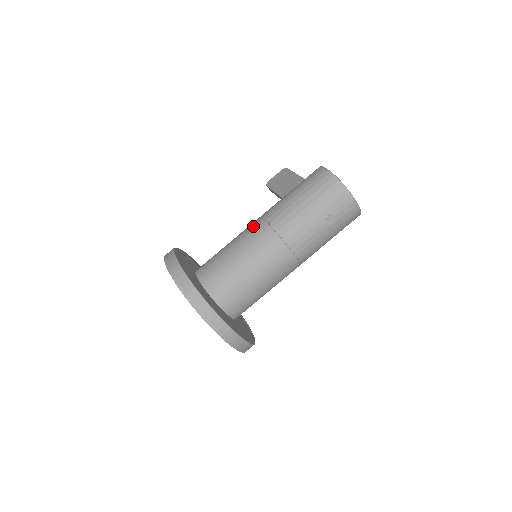
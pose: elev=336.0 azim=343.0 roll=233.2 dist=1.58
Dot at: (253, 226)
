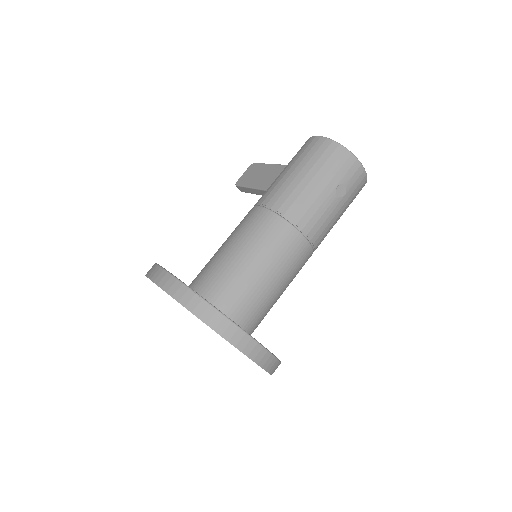
Dot at: (250, 217)
